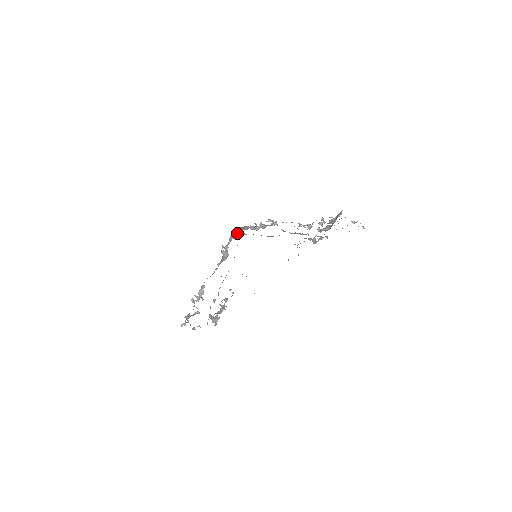
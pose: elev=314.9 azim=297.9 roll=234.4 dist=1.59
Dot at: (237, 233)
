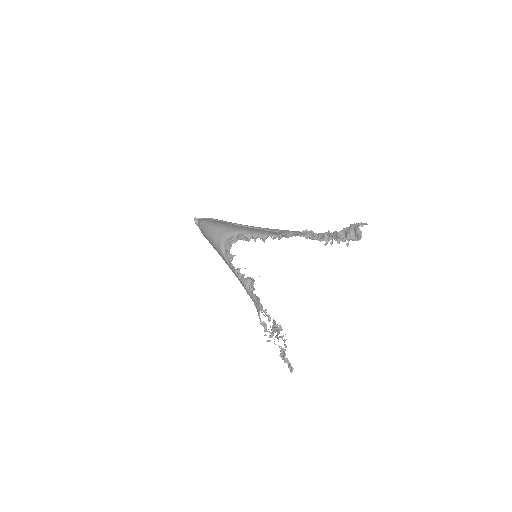
Dot at: (227, 244)
